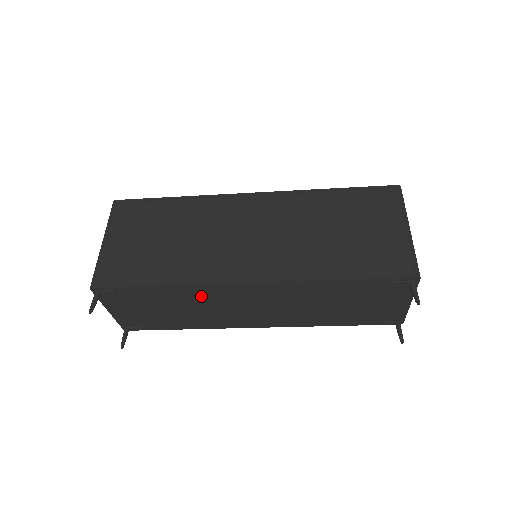
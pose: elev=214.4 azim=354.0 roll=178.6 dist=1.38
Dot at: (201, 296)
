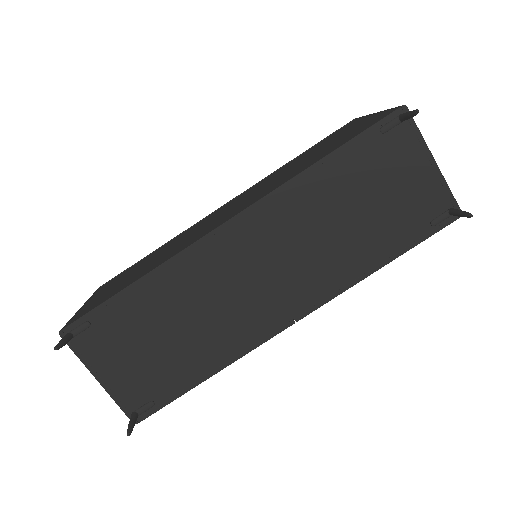
Dot at: (190, 282)
